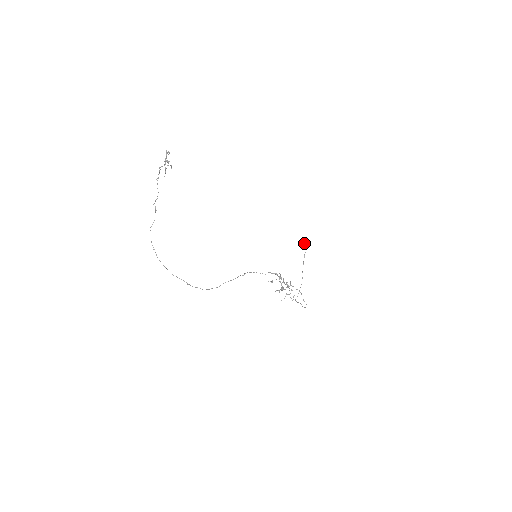
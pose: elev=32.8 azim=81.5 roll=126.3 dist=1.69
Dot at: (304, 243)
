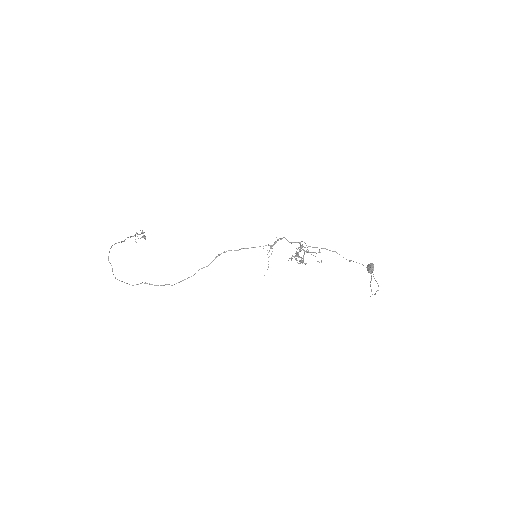
Dot at: (371, 269)
